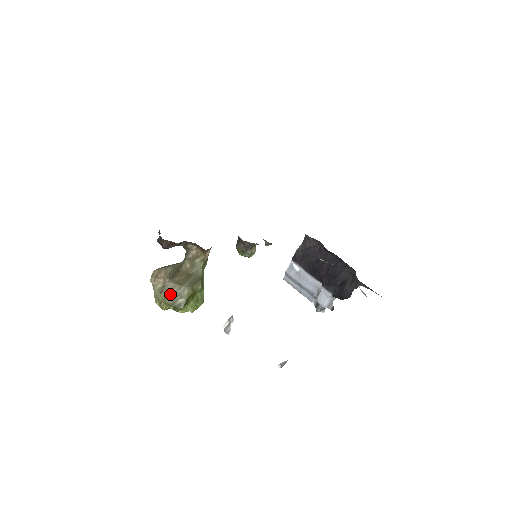
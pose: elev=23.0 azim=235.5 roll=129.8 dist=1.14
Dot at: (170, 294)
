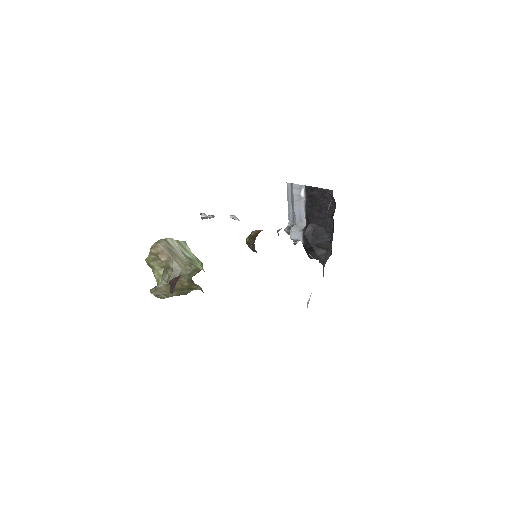
Dot at: (157, 294)
